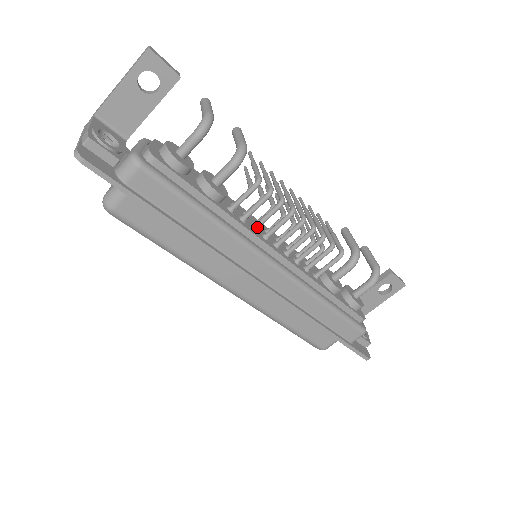
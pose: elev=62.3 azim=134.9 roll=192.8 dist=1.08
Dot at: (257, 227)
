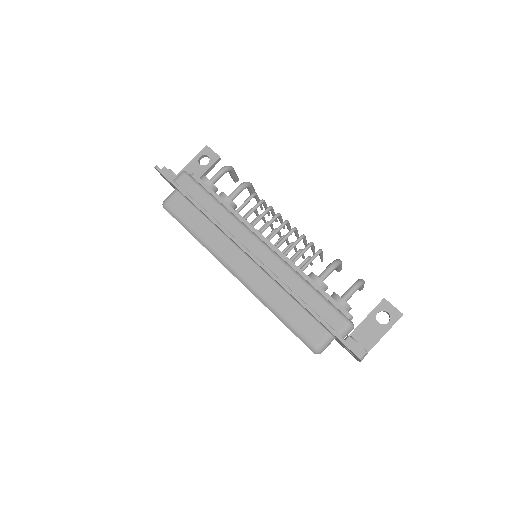
Dot at: (253, 224)
